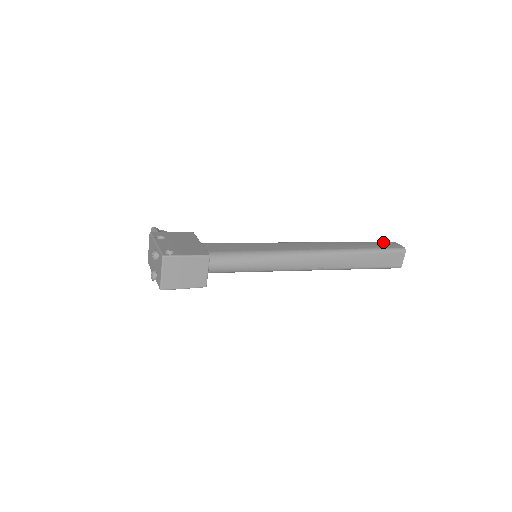
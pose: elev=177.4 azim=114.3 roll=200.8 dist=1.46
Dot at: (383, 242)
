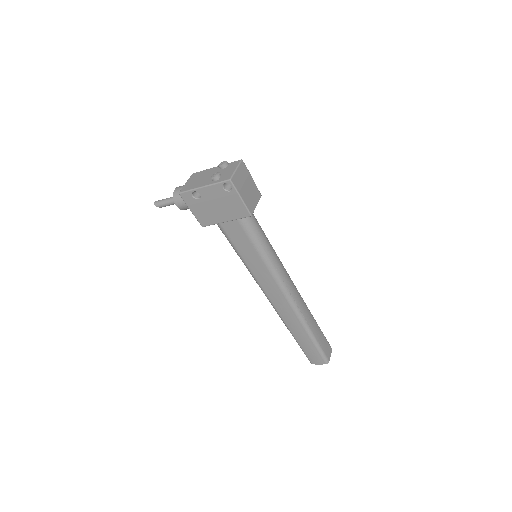
Dot at: occluded
